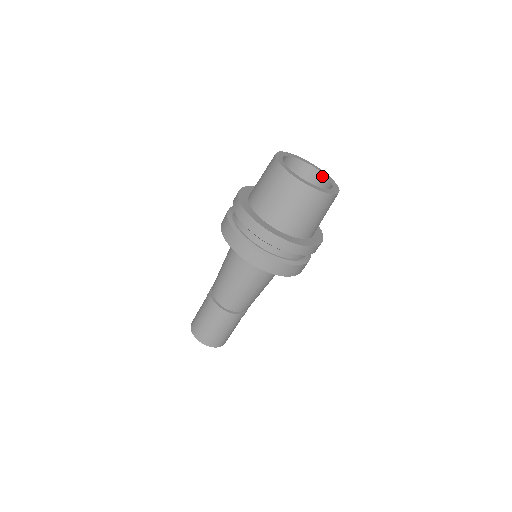
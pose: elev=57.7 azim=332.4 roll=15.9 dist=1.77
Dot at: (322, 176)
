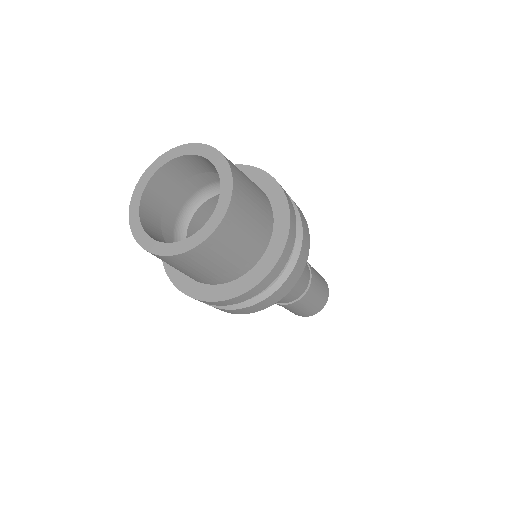
Dot at: (222, 193)
